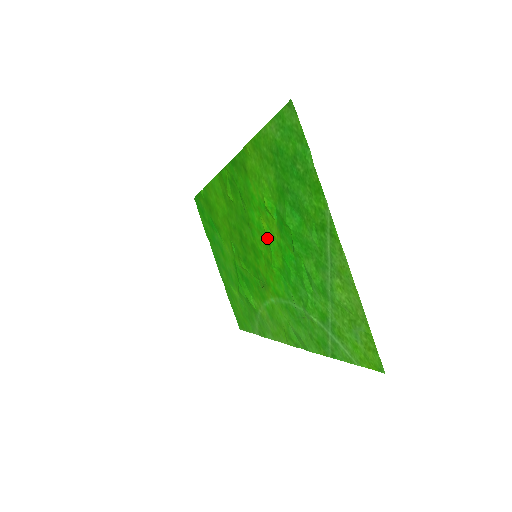
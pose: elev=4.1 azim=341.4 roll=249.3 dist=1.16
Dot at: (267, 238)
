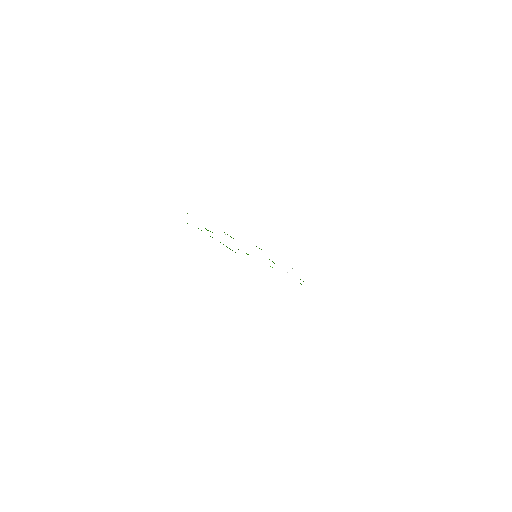
Dot at: occluded
